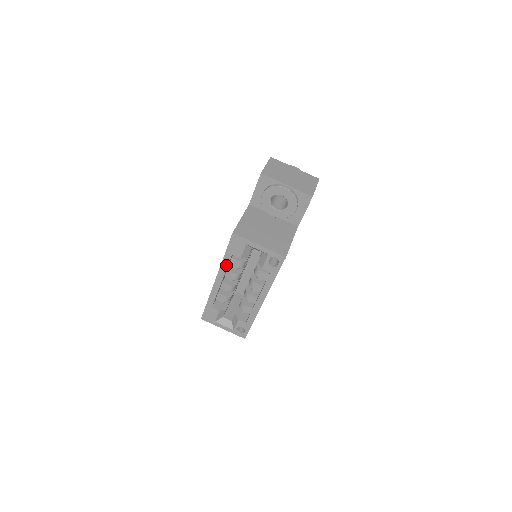
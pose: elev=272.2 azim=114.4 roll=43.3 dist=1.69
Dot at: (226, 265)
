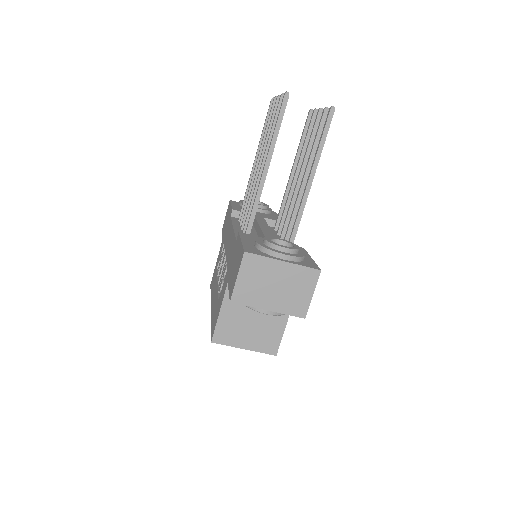
Dot at: occluded
